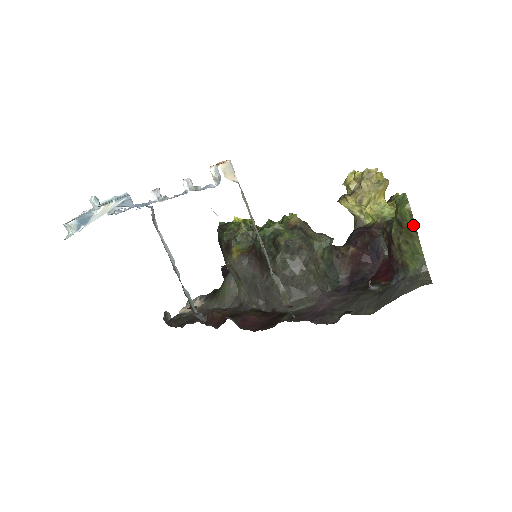
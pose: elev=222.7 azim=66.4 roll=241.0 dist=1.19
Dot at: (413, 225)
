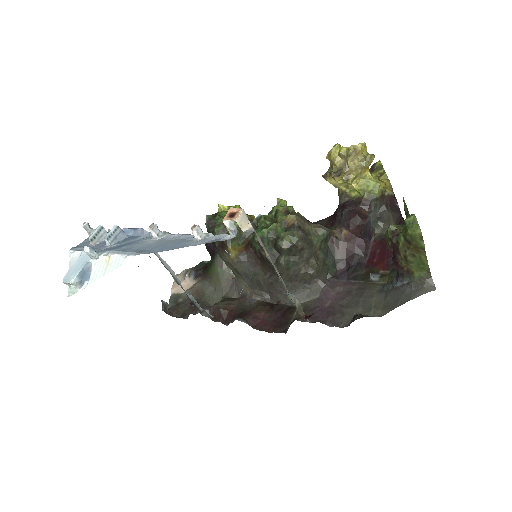
Dot at: (422, 246)
